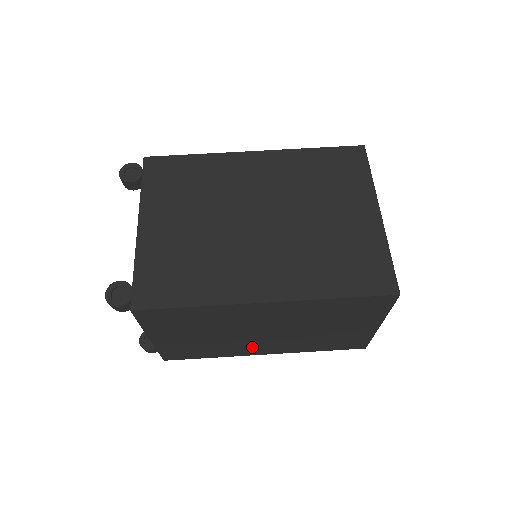
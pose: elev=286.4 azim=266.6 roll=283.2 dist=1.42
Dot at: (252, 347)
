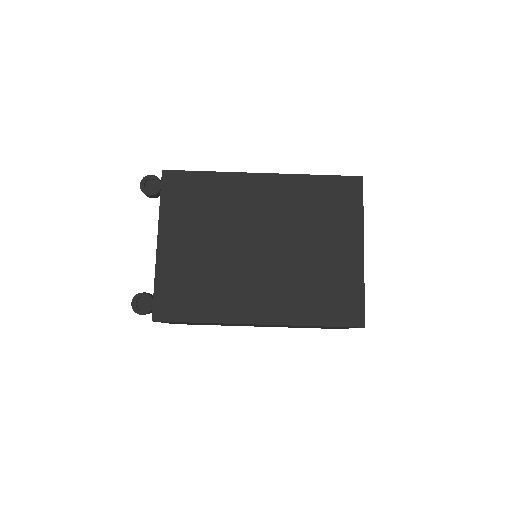
Dot at: occluded
